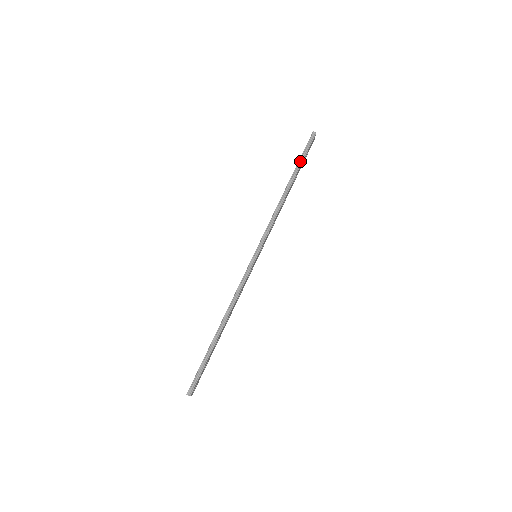
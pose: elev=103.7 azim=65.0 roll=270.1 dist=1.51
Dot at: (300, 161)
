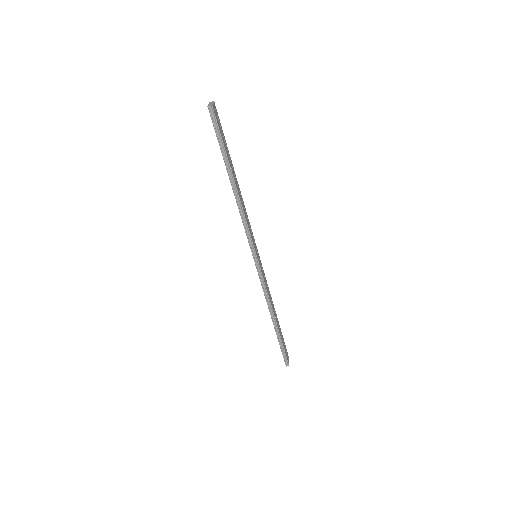
Dot at: (222, 151)
